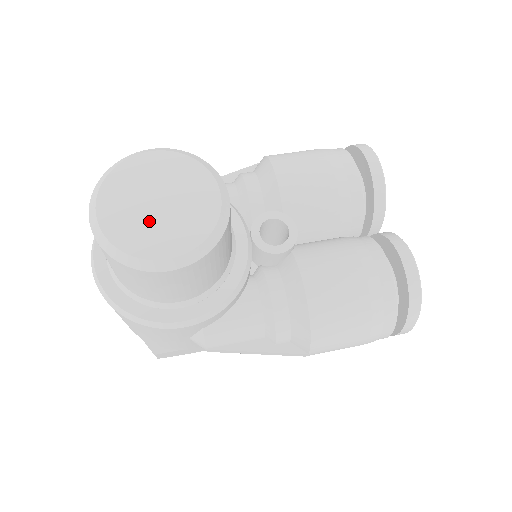
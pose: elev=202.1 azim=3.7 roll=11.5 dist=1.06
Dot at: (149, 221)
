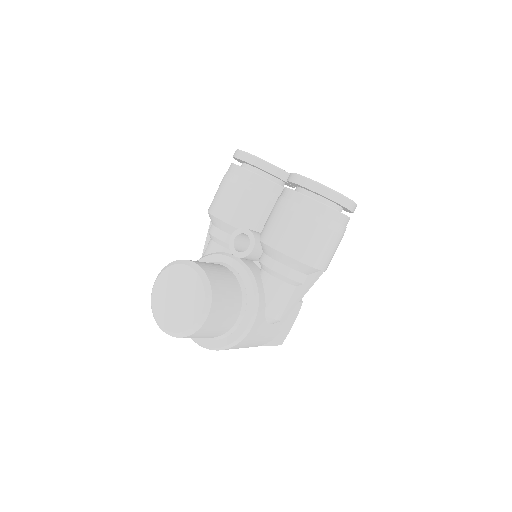
Dot at: (181, 309)
